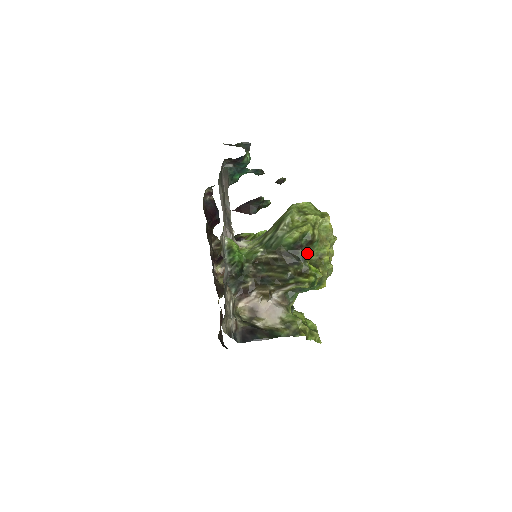
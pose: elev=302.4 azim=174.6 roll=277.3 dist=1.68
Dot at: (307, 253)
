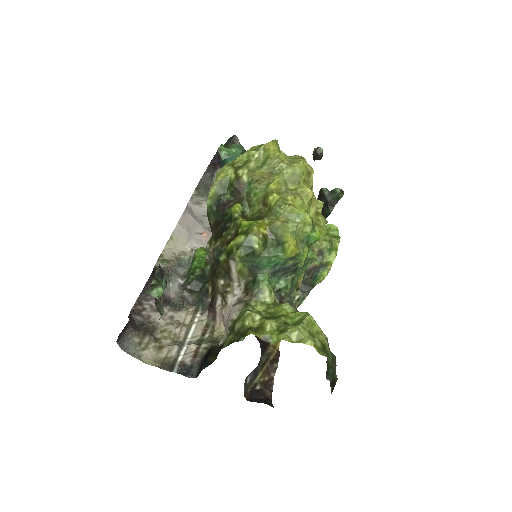
Dot at: (236, 207)
